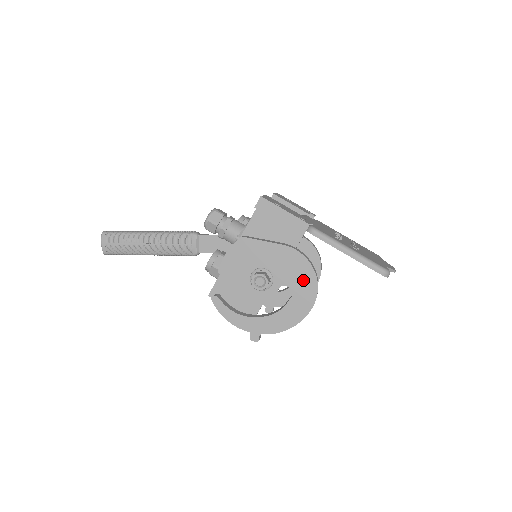
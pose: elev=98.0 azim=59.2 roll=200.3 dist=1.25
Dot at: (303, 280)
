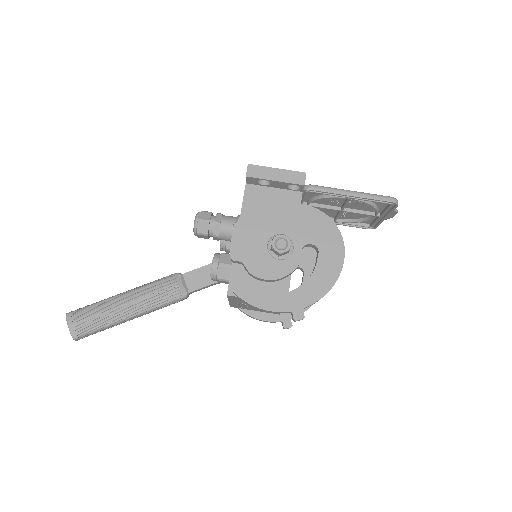
Dot at: (323, 231)
